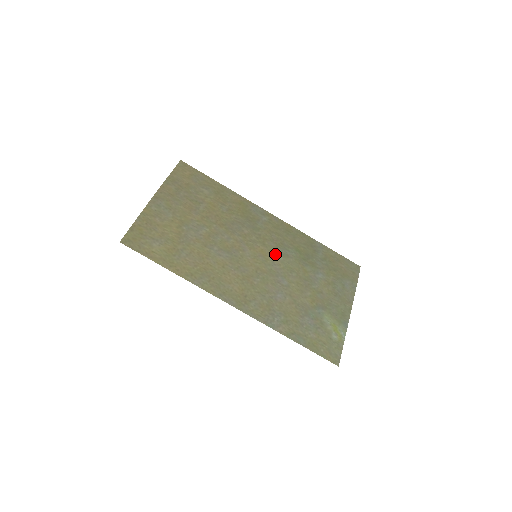
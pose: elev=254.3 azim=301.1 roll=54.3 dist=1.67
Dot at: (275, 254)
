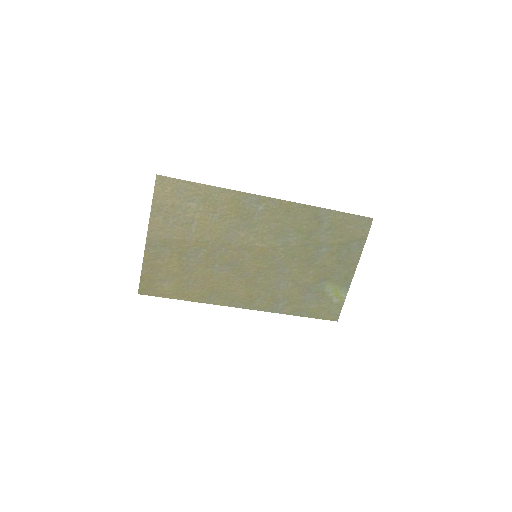
Dot at: (275, 247)
